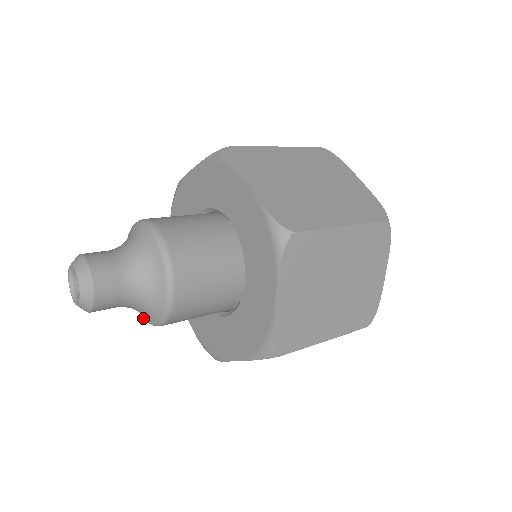
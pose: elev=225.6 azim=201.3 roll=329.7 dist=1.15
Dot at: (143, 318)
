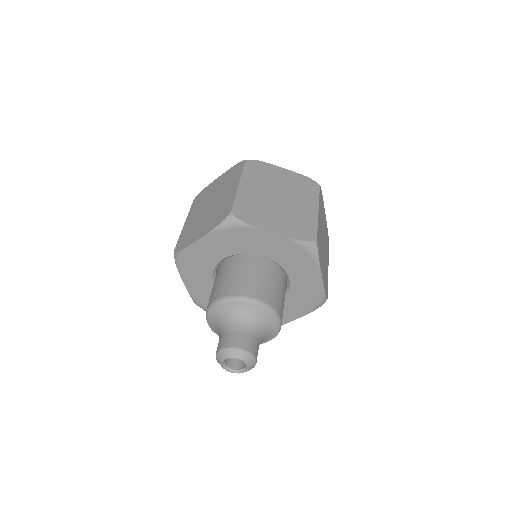
Dot at: occluded
